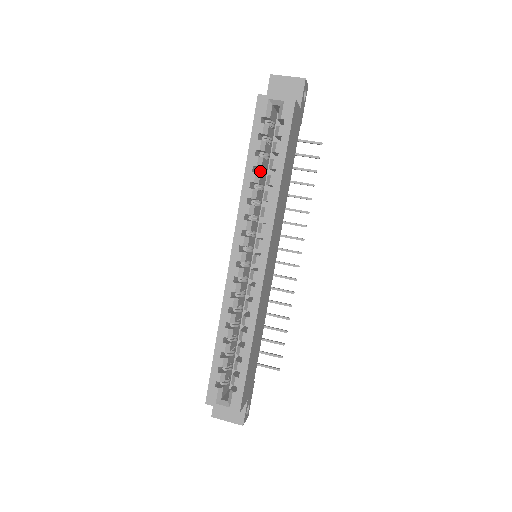
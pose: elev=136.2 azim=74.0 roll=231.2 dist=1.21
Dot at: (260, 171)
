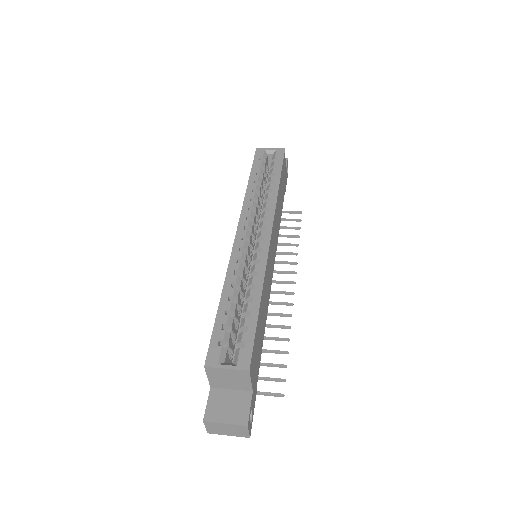
Dot at: occluded
